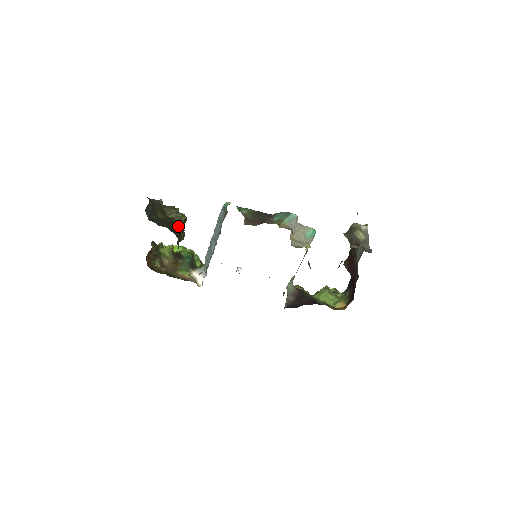
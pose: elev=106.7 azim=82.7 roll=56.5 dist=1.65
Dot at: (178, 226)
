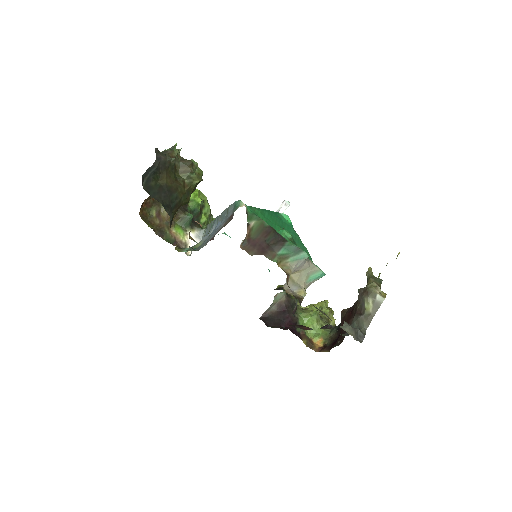
Dot at: (182, 195)
